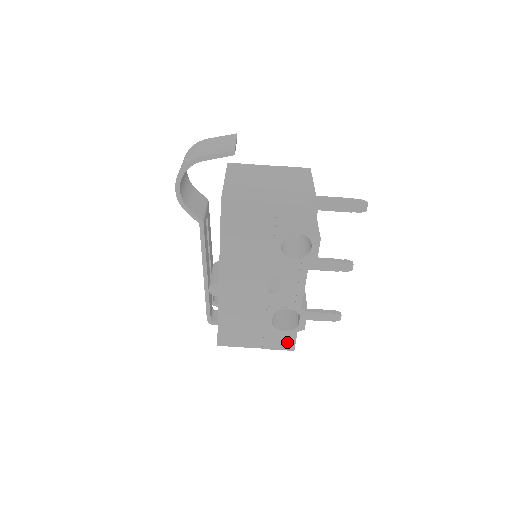
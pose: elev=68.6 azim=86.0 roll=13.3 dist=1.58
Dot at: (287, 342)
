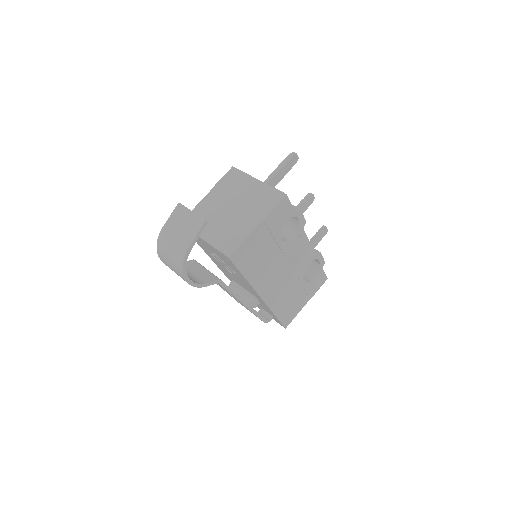
Dot at: (321, 280)
